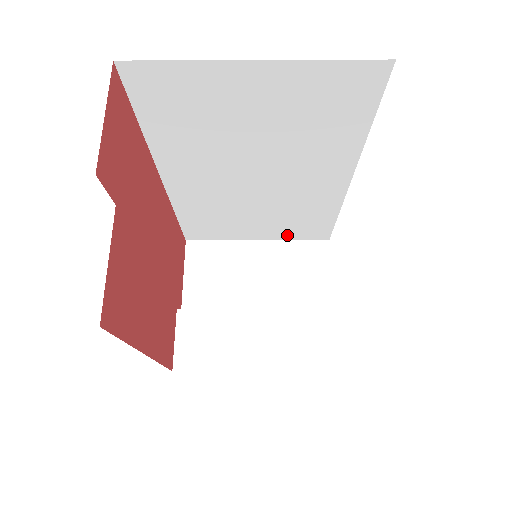
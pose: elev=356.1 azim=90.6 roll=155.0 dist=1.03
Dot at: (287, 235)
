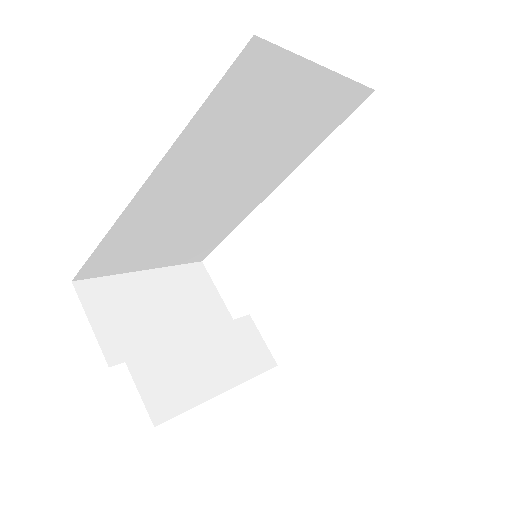
Dot at: (177, 259)
